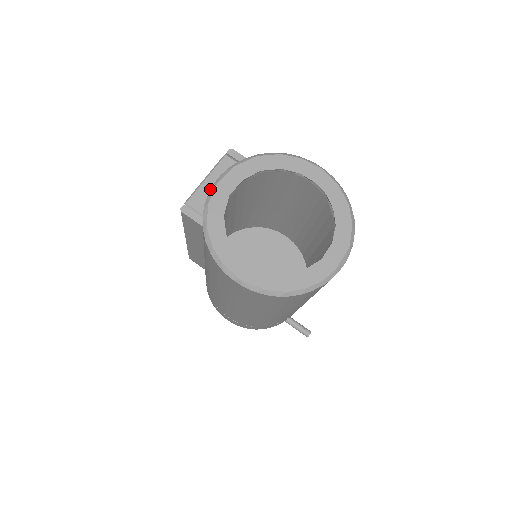
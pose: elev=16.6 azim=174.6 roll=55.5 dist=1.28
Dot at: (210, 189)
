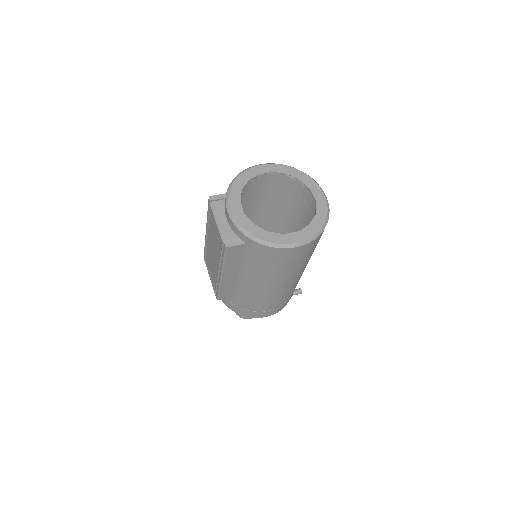
Dot at: (226, 224)
